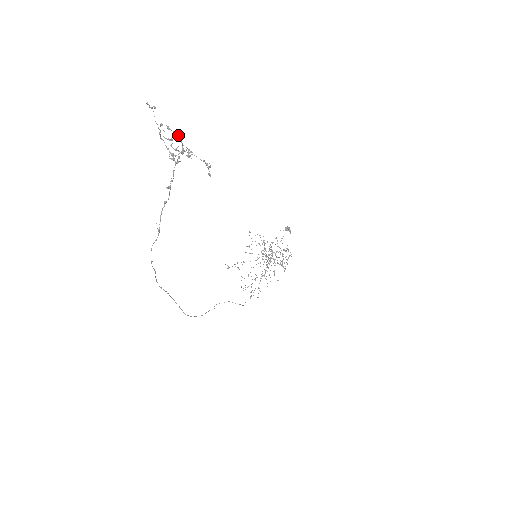
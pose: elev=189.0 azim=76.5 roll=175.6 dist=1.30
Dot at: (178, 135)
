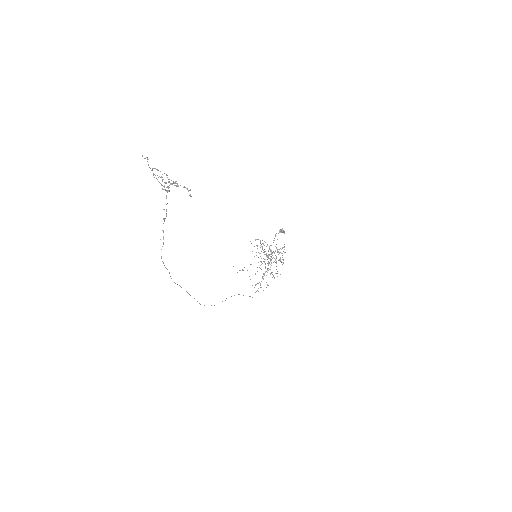
Dot at: (164, 173)
